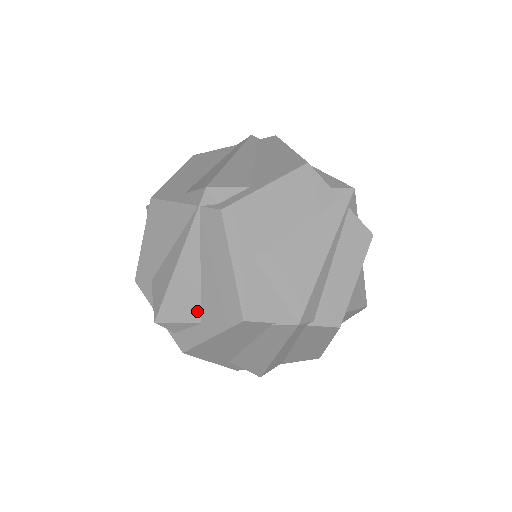
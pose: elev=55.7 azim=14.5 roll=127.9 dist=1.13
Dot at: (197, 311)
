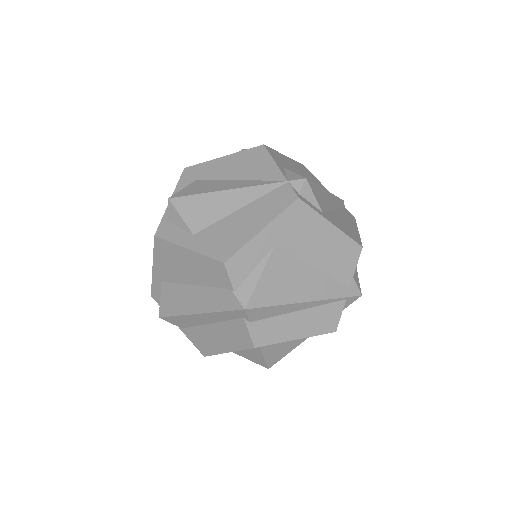
Dot at: (202, 226)
